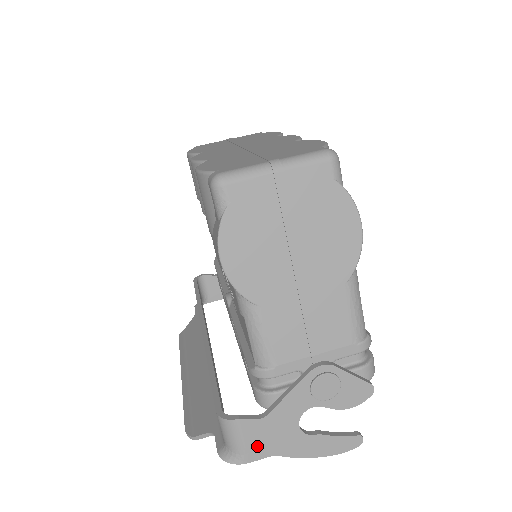
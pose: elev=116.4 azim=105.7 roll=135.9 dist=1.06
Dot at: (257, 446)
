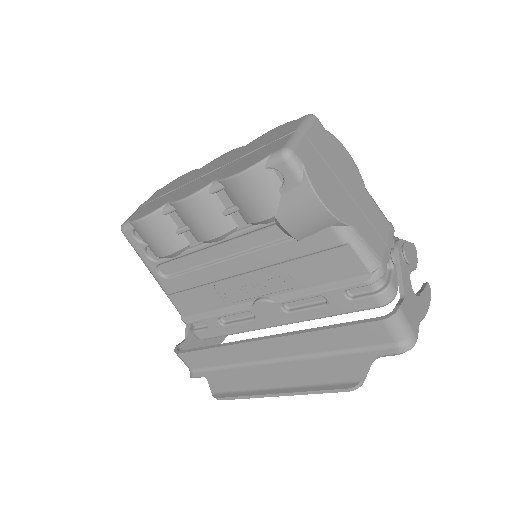
Dot at: (413, 322)
